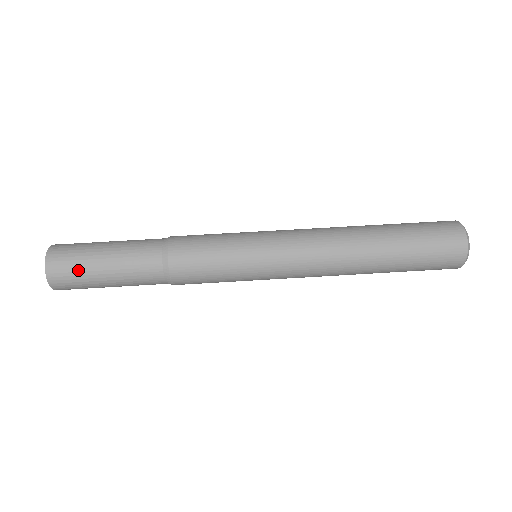
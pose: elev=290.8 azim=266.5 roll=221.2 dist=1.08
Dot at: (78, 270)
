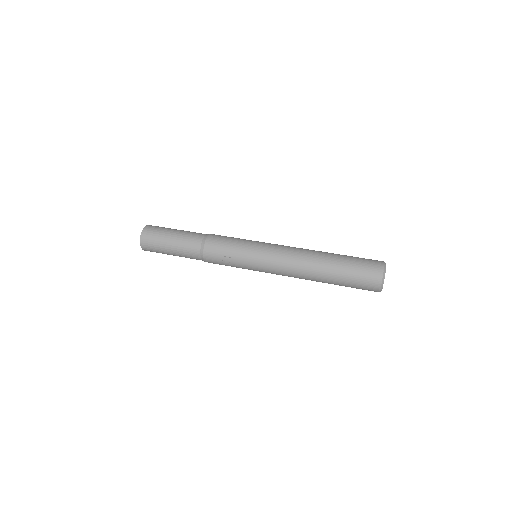
Dot at: (163, 228)
